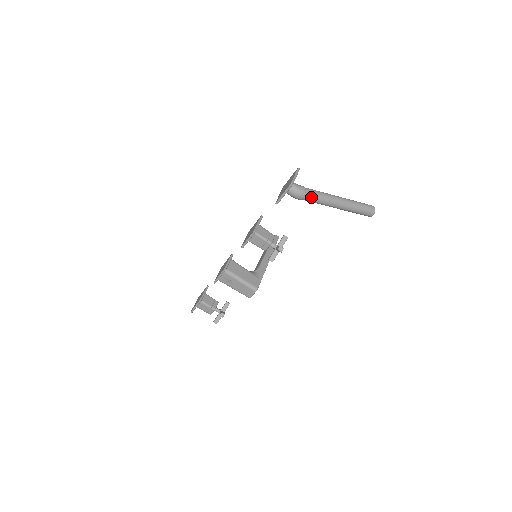
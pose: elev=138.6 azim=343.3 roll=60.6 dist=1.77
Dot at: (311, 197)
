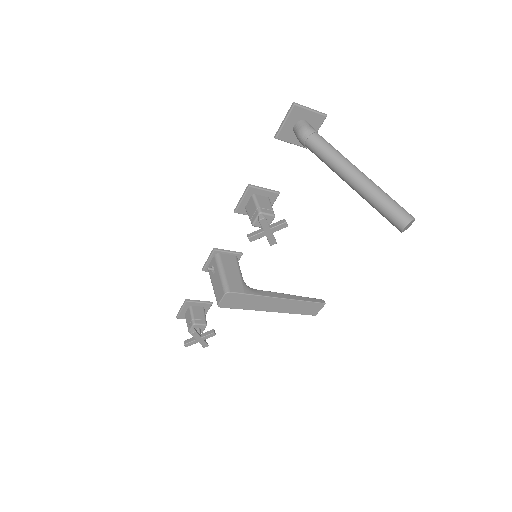
Dot at: (317, 144)
